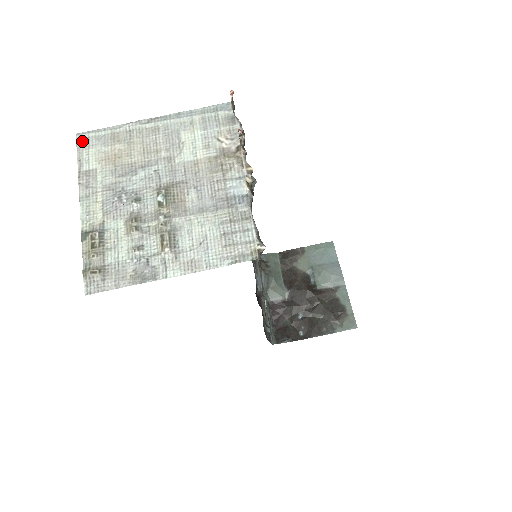
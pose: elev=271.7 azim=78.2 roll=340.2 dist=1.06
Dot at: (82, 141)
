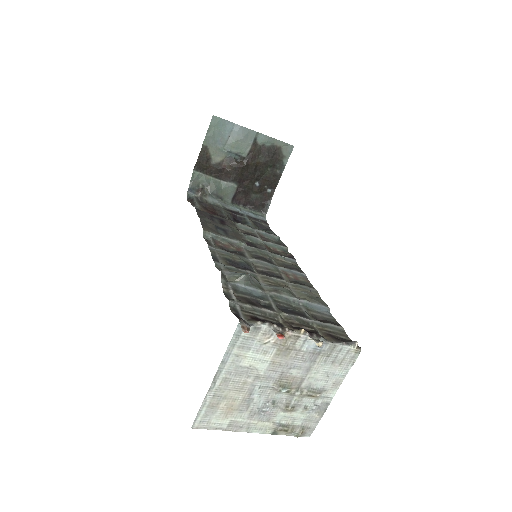
Dot at: (201, 426)
